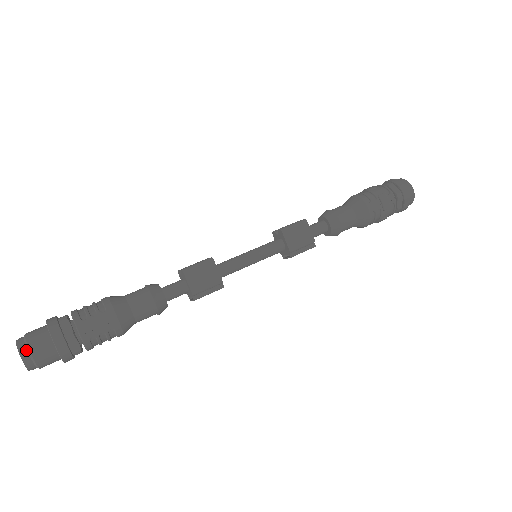
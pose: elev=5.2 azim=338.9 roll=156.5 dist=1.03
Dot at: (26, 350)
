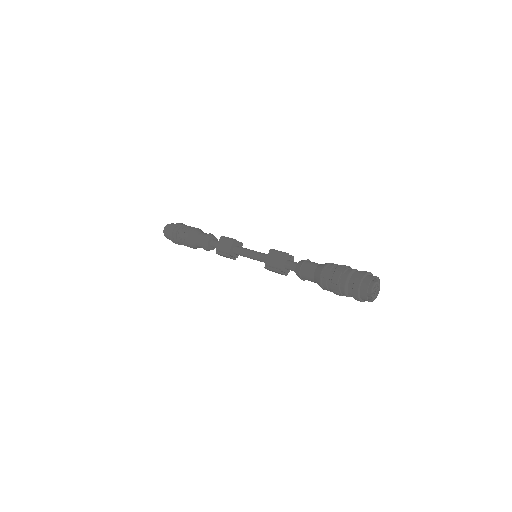
Dot at: (167, 227)
